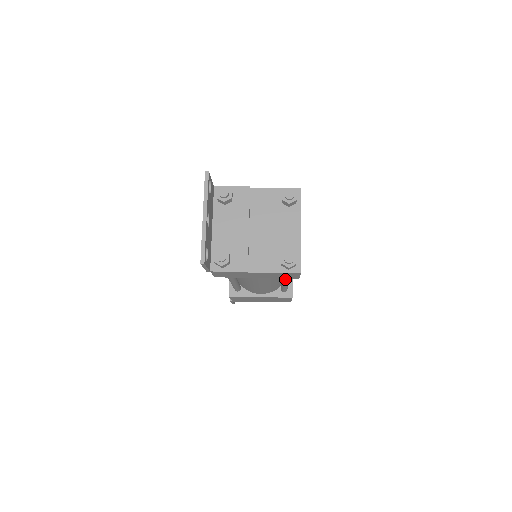
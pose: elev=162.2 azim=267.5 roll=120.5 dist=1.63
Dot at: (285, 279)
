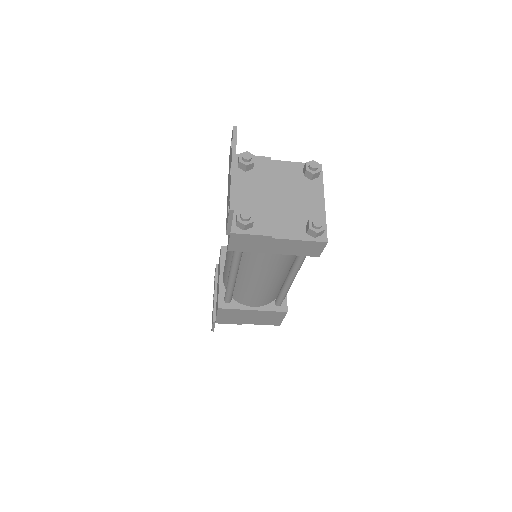
Dot at: (294, 271)
